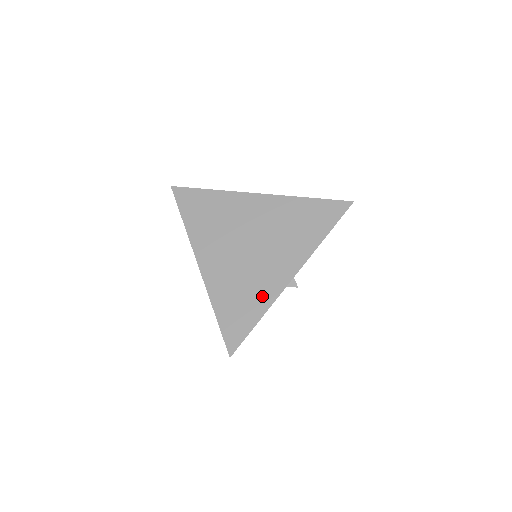
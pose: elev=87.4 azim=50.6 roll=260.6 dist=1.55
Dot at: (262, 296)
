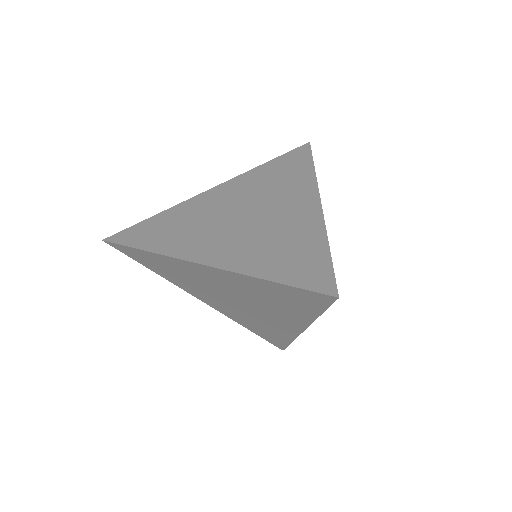
Dot at: (281, 333)
